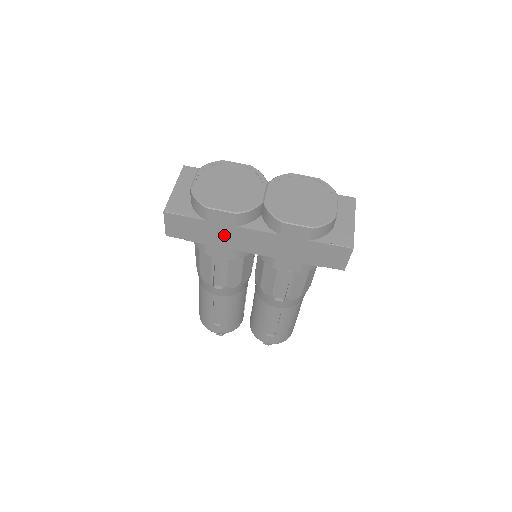
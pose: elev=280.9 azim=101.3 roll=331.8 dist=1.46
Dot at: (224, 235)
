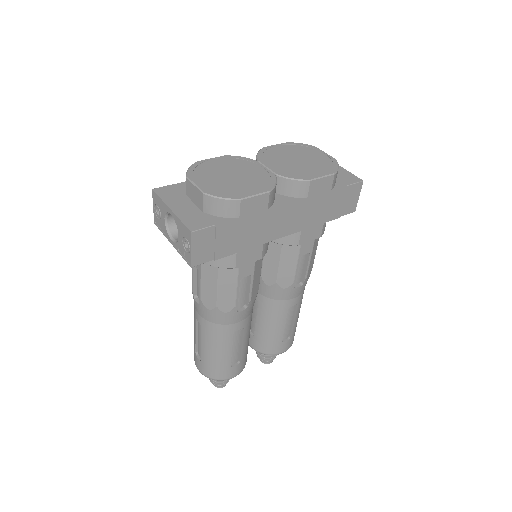
Dot at: (255, 229)
